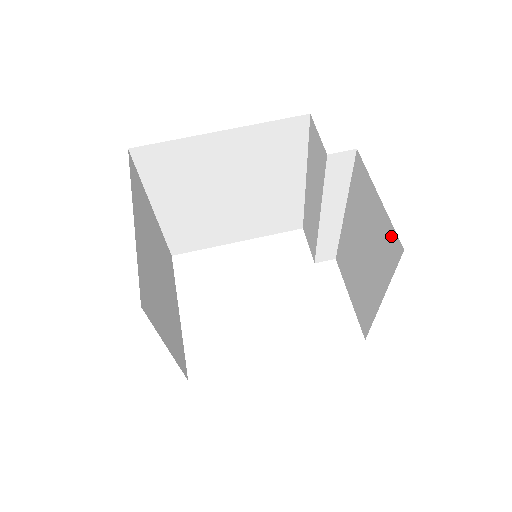
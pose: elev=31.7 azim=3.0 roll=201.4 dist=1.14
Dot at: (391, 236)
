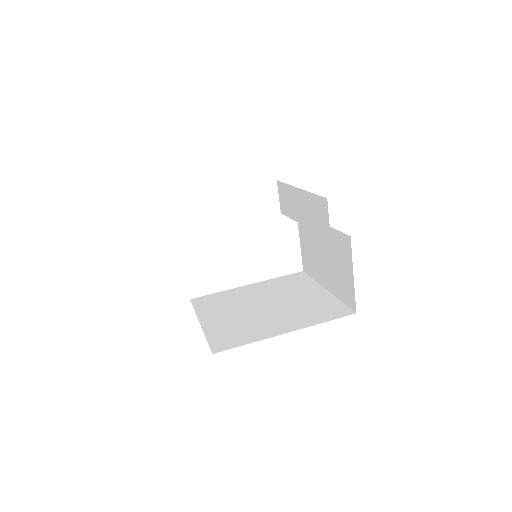
Dot at: (351, 297)
